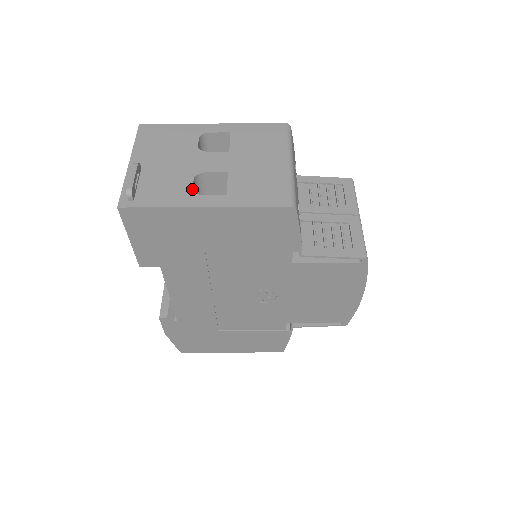
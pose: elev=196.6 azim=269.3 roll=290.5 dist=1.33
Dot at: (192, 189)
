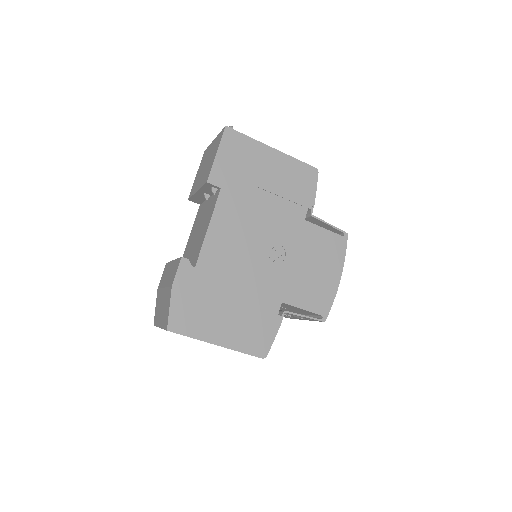
Dot at: occluded
